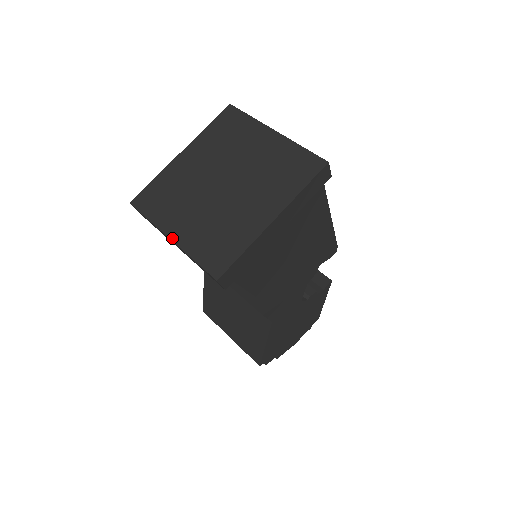
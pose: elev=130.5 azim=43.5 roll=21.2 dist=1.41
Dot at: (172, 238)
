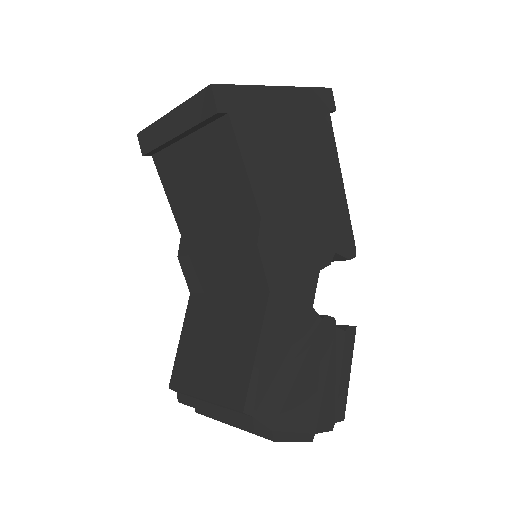
Dot at: (172, 111)
